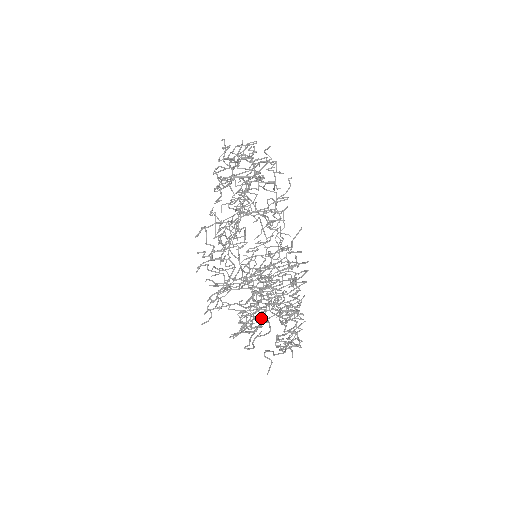
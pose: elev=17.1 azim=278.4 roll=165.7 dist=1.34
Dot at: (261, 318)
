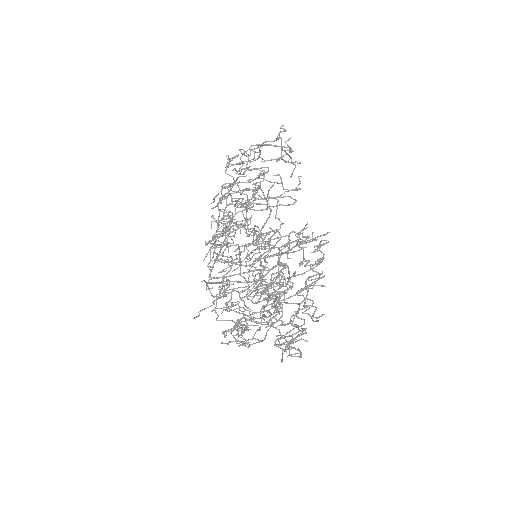
Dot at: (243, 345)
